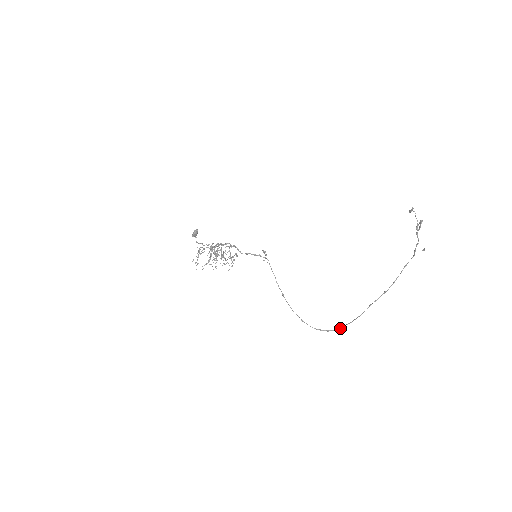
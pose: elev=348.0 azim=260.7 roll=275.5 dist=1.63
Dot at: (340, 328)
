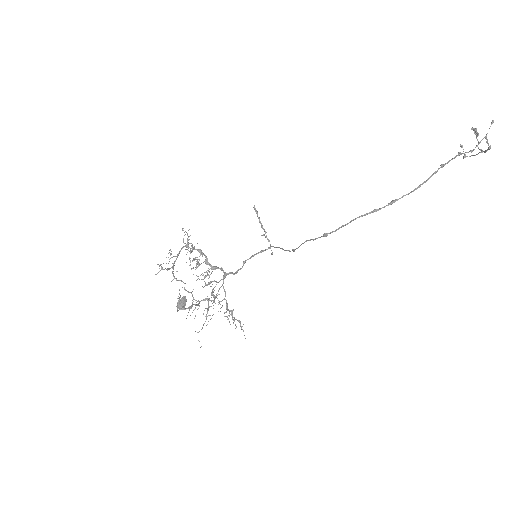
Dot at: (398, 199)
